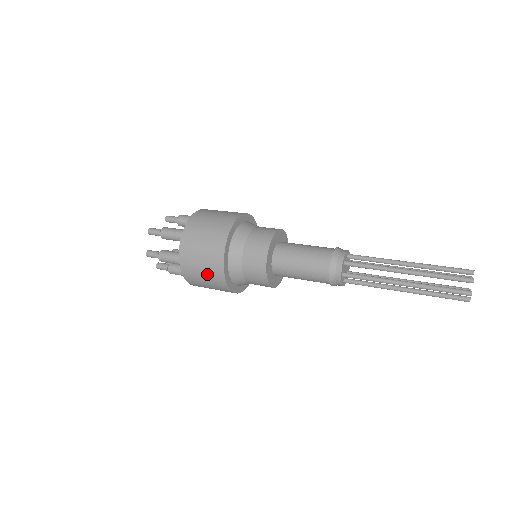
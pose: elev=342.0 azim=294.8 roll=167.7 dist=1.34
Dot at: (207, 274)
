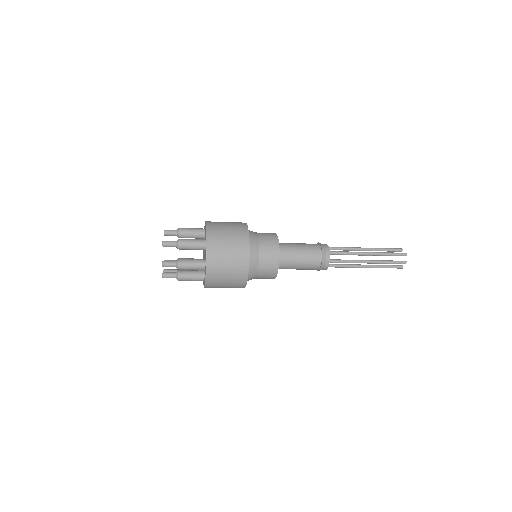
Dot at: (232, 273)
